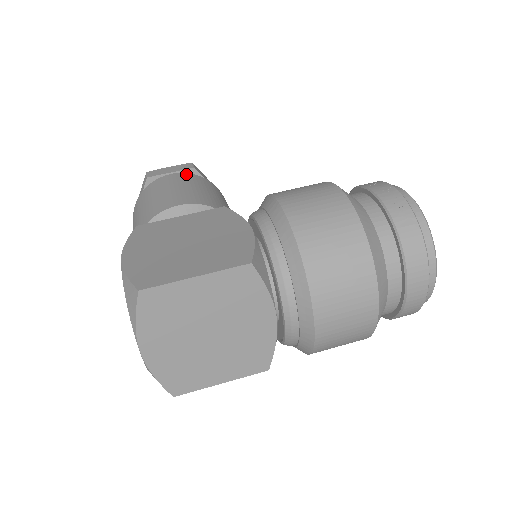
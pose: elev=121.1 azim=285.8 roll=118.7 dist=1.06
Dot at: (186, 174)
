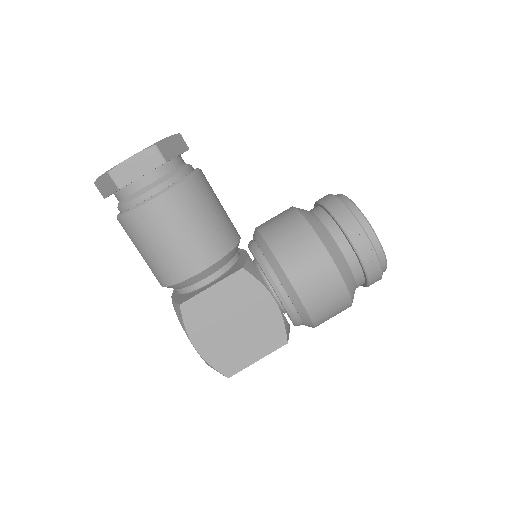
Dot at: (171, 194)
